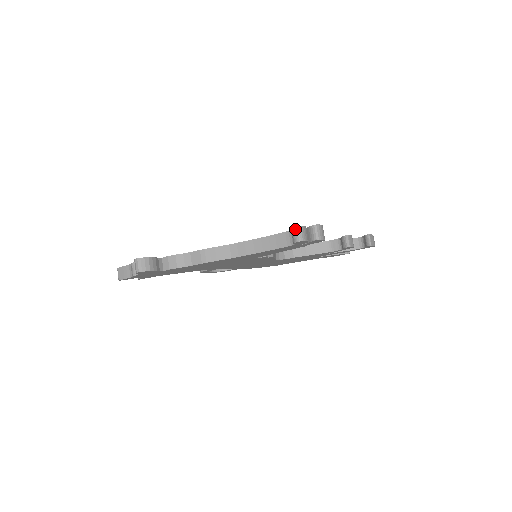
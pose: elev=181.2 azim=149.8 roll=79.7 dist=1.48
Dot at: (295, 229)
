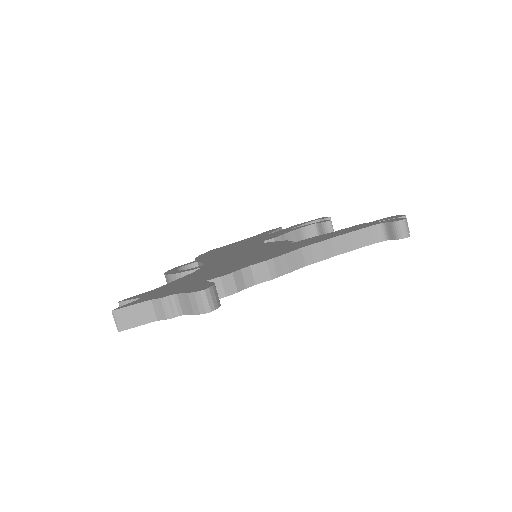
Dot at: (403, 223)
